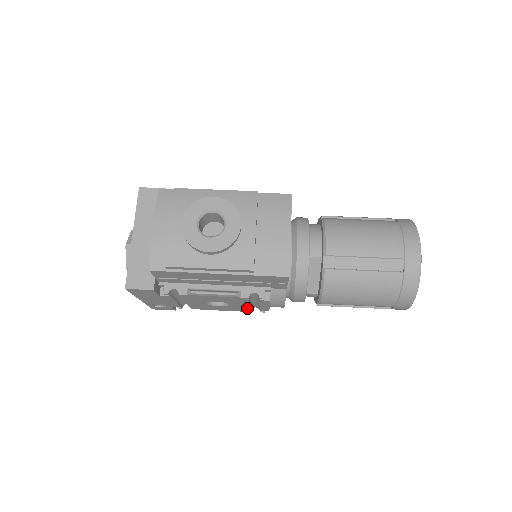
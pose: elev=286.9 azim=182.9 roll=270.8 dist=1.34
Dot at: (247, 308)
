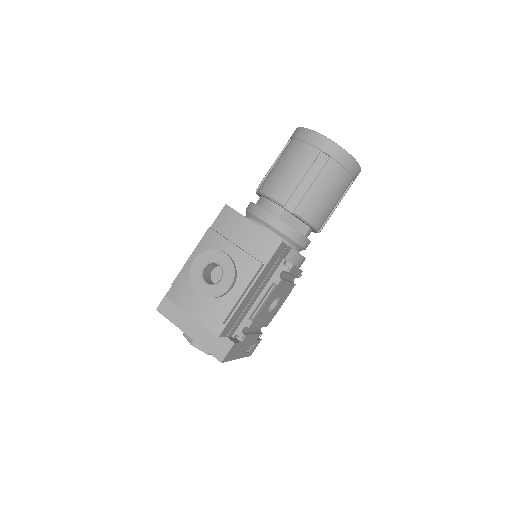
Dot at: (290, 286)
